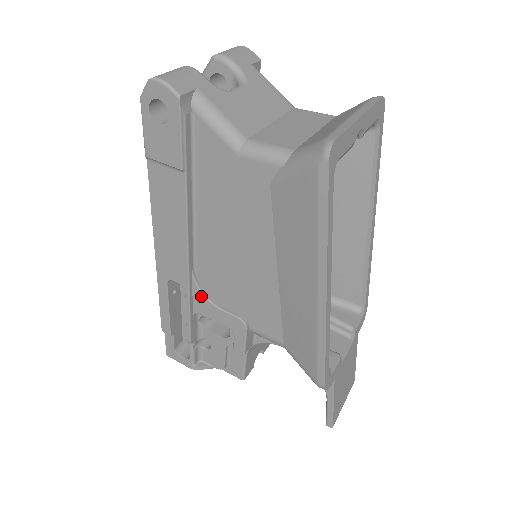
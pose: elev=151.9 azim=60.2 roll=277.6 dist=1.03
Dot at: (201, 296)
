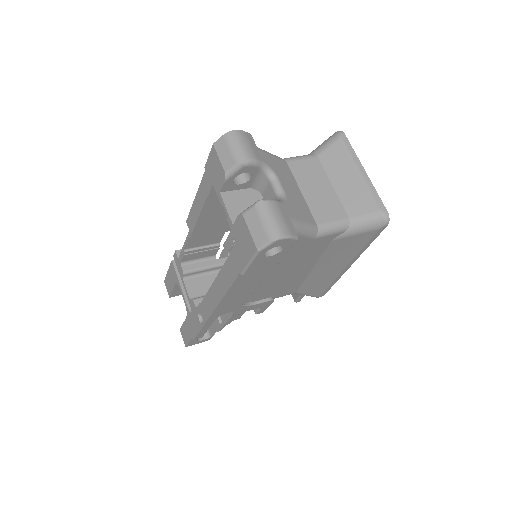
Dot at: (242, 307)
